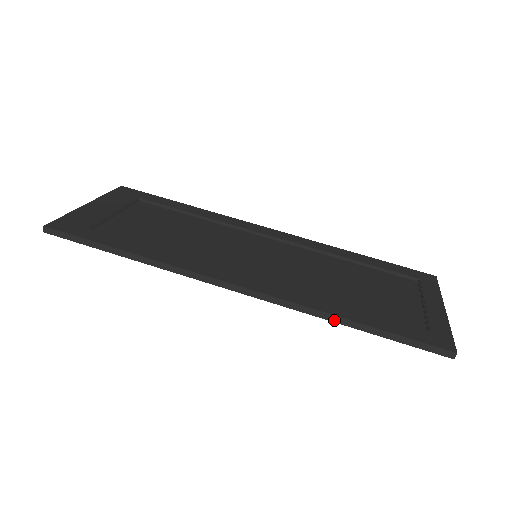
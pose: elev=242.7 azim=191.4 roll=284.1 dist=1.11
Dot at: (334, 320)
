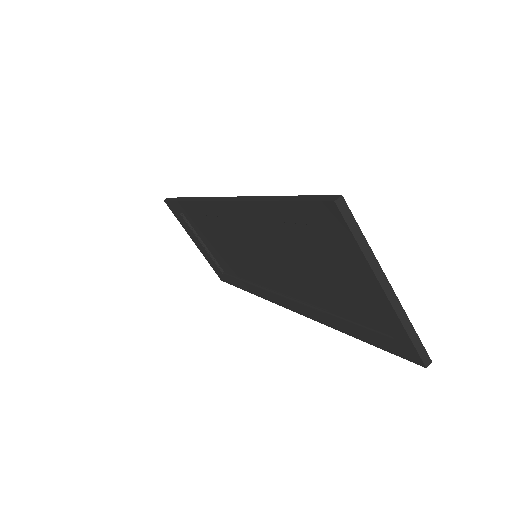
Dot at: (258, 199)
